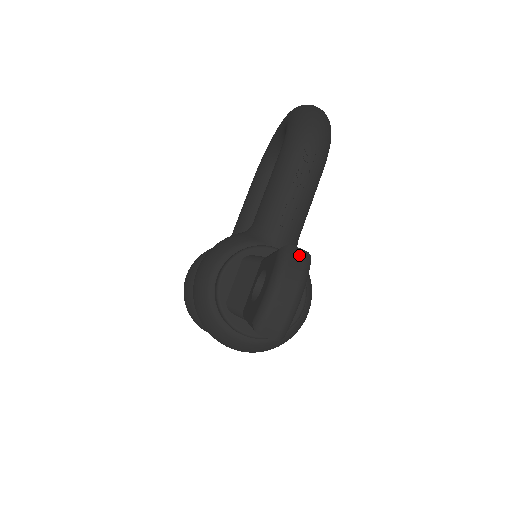
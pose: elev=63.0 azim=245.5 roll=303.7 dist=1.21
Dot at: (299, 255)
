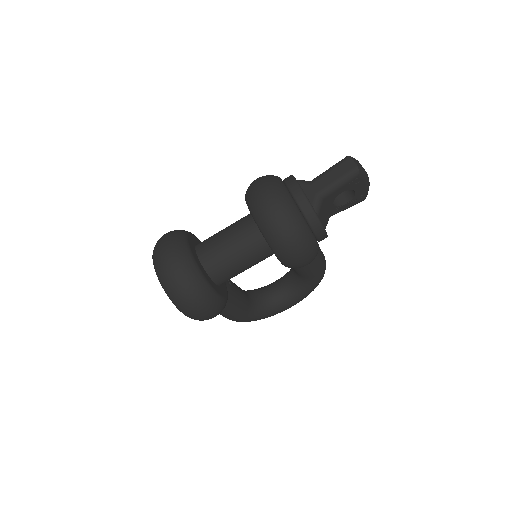
Dot at: occluded
